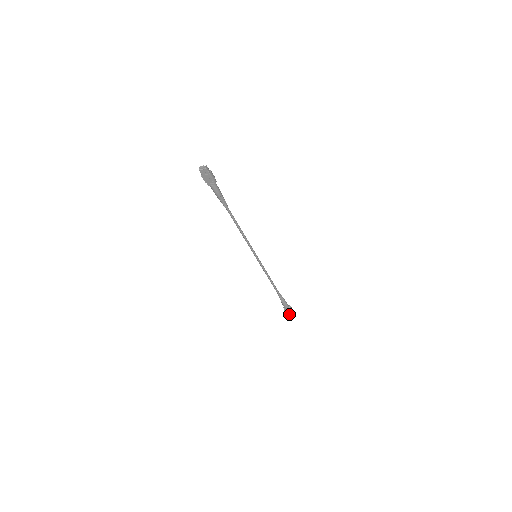
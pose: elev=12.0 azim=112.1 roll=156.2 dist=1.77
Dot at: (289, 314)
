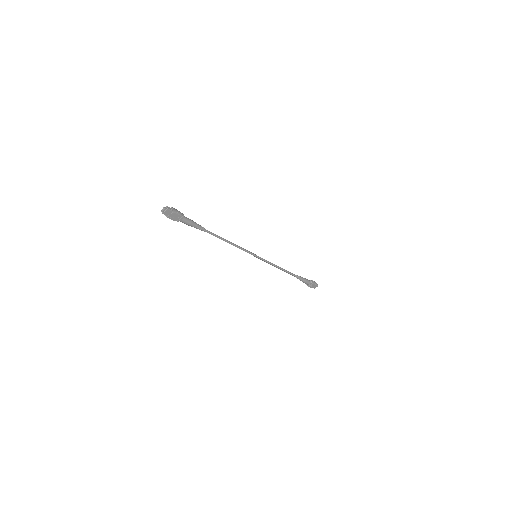
Dot at: (314, 287)
